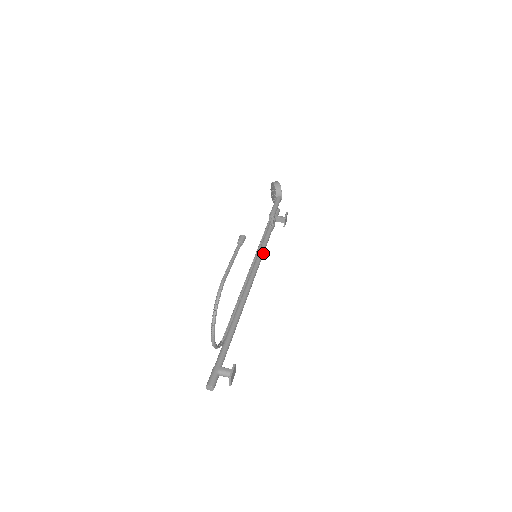
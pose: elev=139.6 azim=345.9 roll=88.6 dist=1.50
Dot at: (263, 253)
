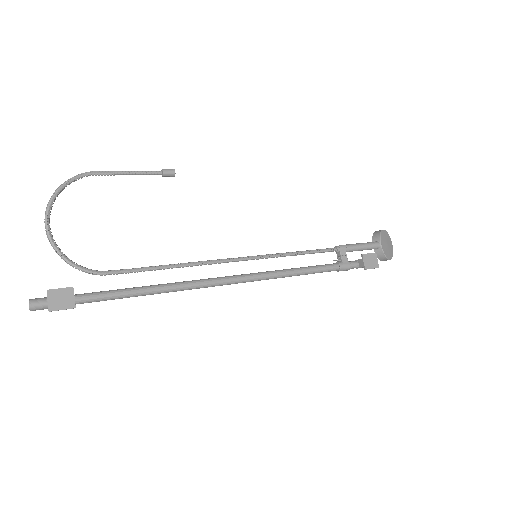
Dot at: (288, 272)
